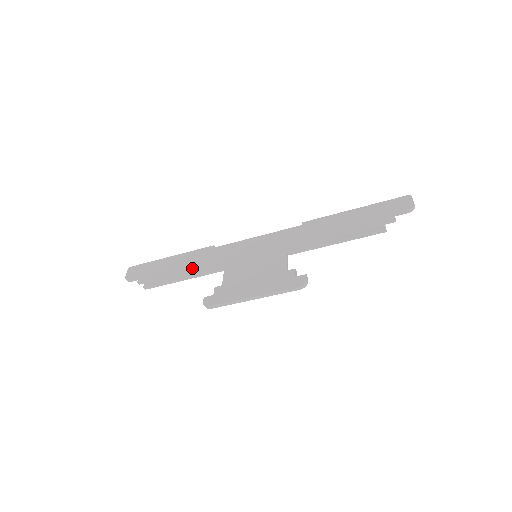
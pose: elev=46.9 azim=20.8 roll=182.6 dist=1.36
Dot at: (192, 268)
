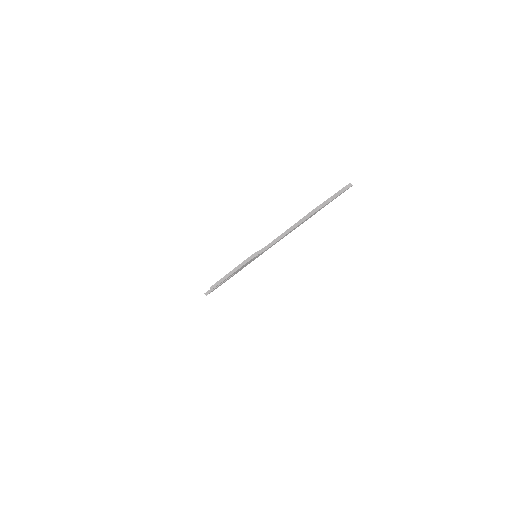
Dot at: occluded
